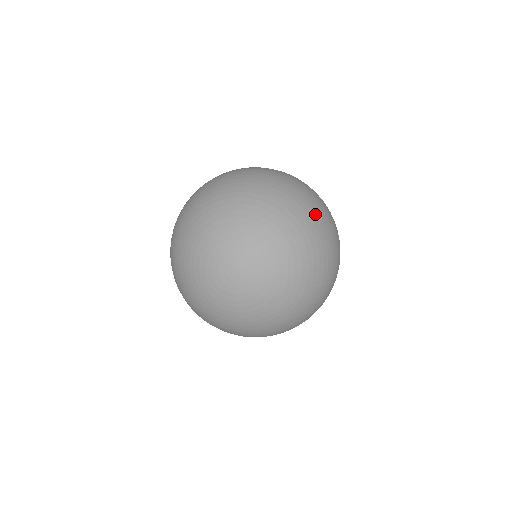
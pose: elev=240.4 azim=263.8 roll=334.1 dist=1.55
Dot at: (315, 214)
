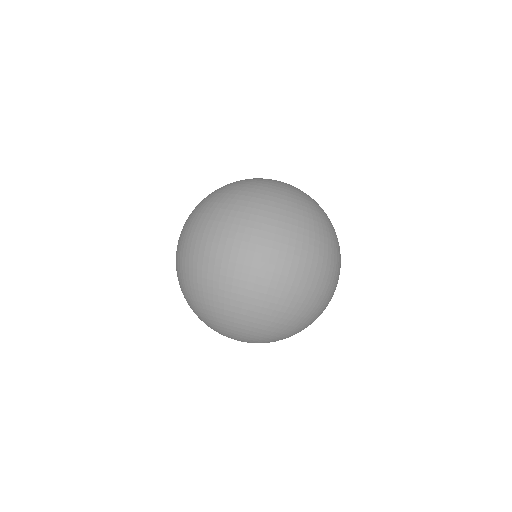
Dot at: occluded
